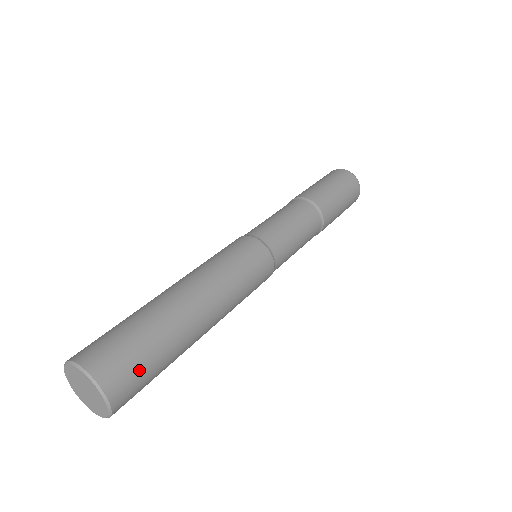
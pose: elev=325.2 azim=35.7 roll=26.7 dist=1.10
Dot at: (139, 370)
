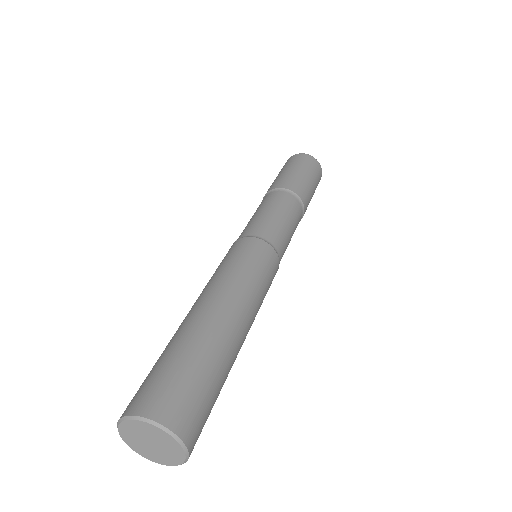
Dot at: occluded
